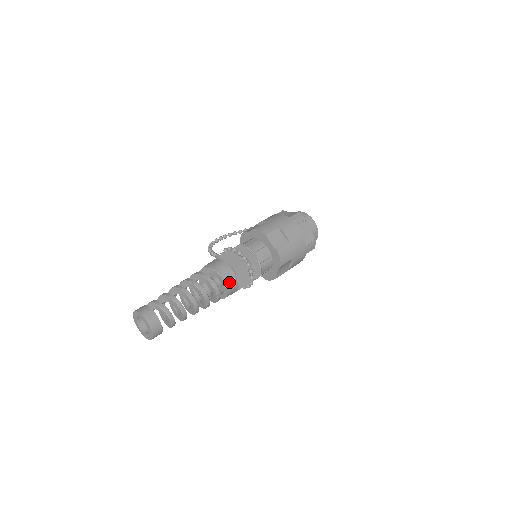
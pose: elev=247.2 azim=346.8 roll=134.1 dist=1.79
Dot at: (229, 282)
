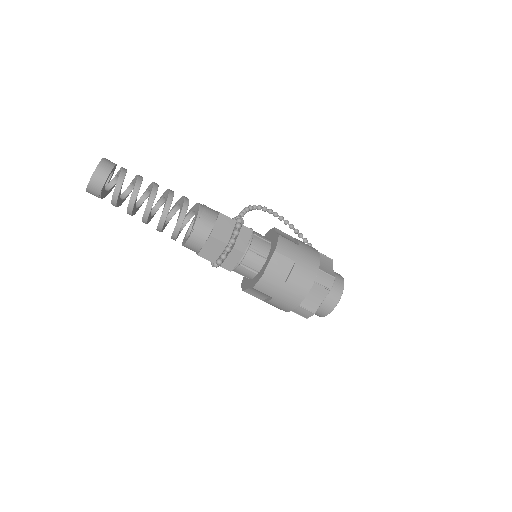
Dot at: (194, 238)
